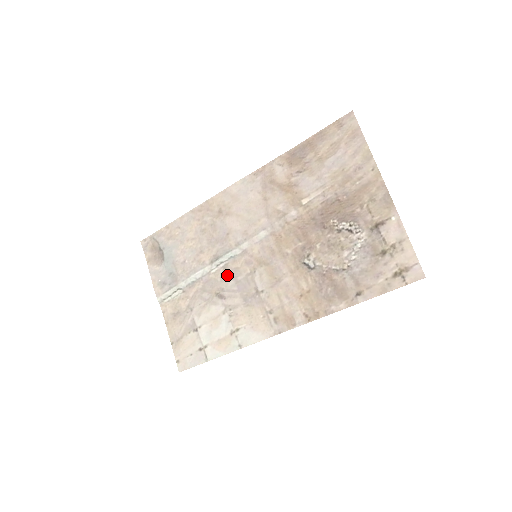
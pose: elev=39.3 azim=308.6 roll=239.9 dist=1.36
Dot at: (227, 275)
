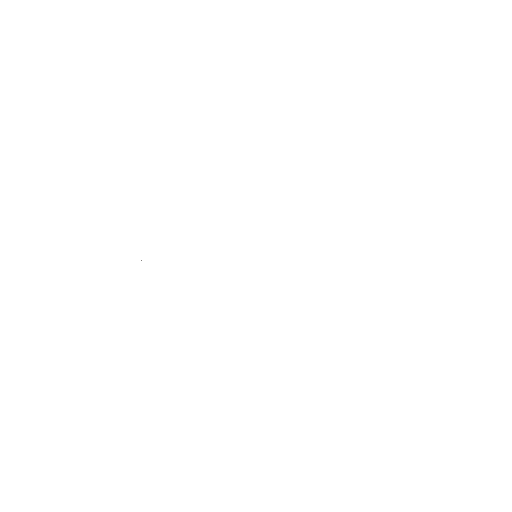
Dot at: occluded
